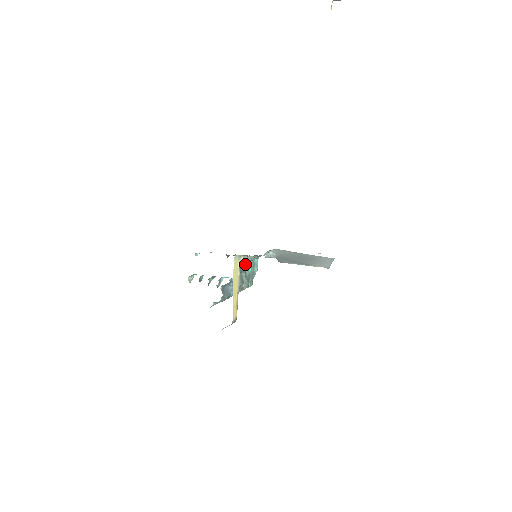
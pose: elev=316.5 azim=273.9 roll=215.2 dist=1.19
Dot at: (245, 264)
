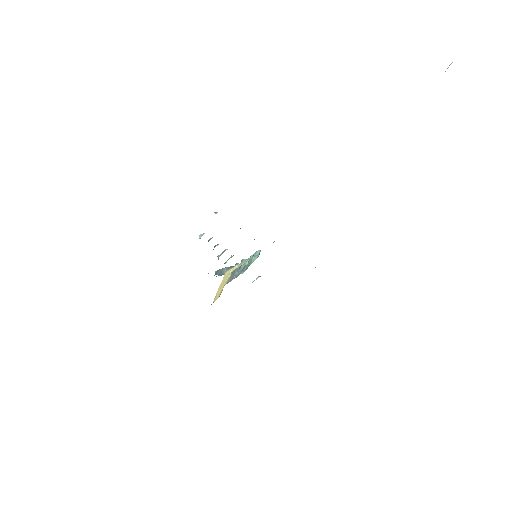
Dot at: (243, 260)
